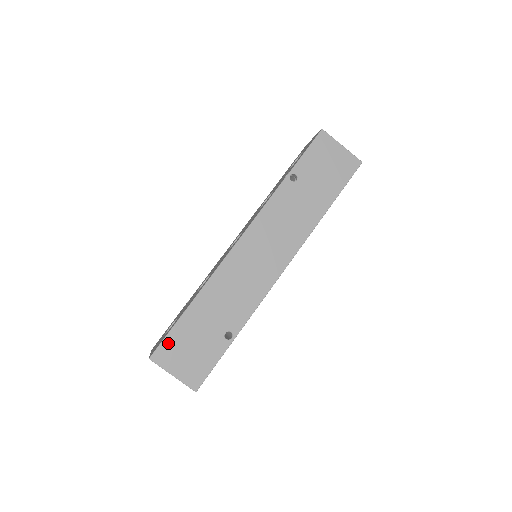
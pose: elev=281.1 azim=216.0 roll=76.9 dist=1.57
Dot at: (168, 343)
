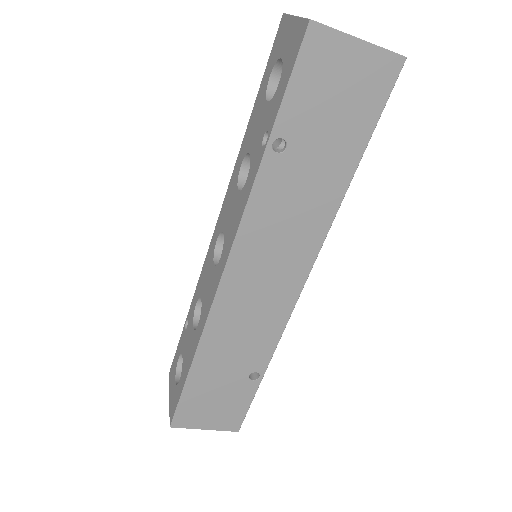
Dot at: (184, 408)
